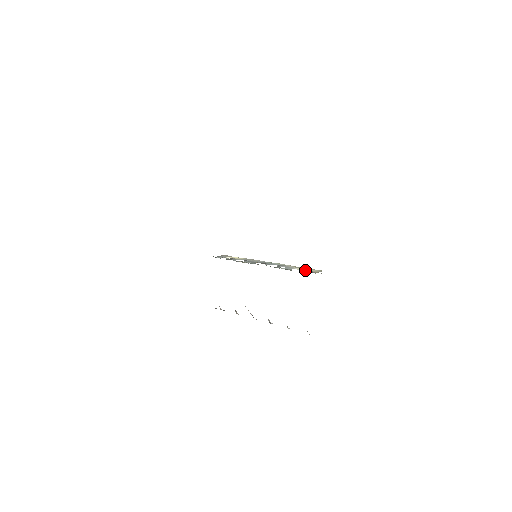
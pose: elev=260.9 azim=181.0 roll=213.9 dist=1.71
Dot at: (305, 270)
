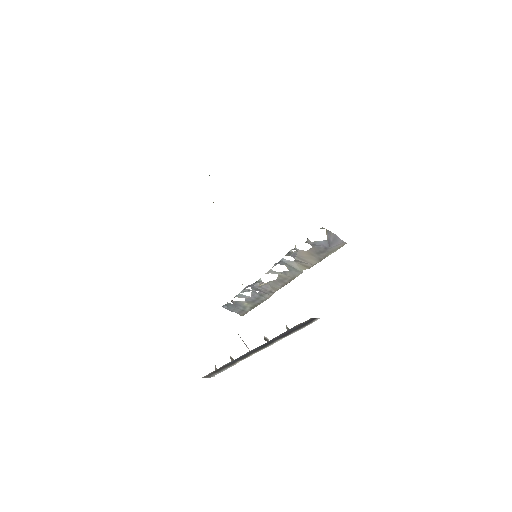
Dot at: (317, 244)
